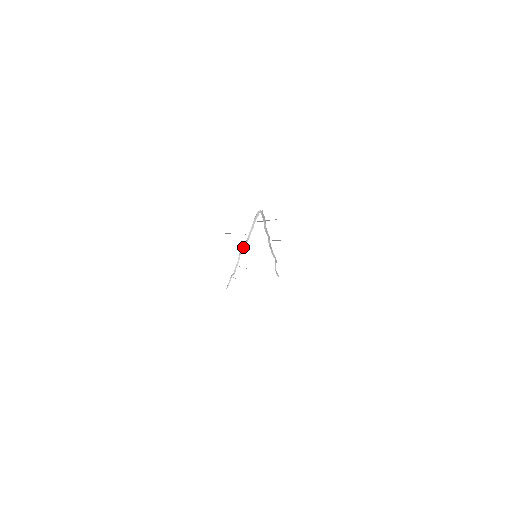
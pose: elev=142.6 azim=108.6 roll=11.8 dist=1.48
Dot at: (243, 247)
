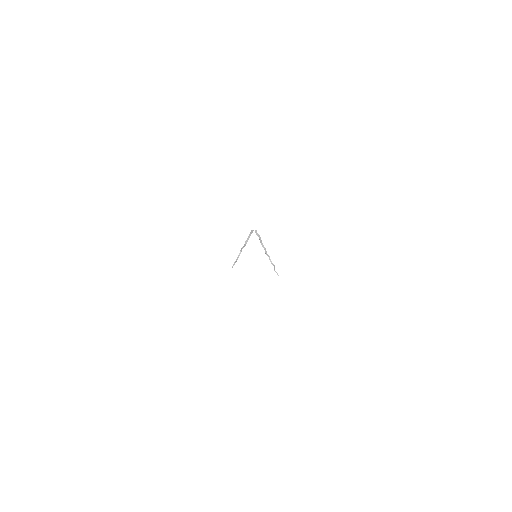
Dot at: (242, 247)
